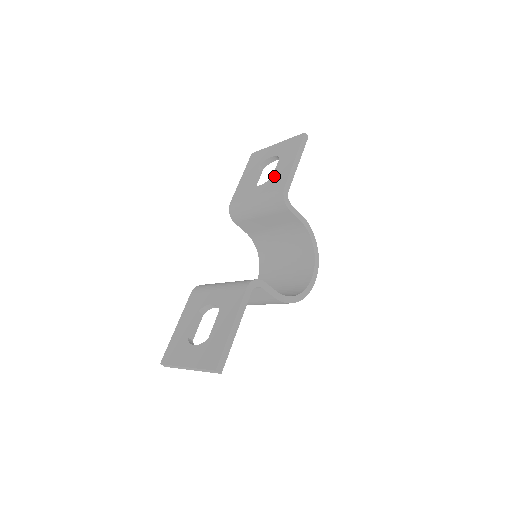
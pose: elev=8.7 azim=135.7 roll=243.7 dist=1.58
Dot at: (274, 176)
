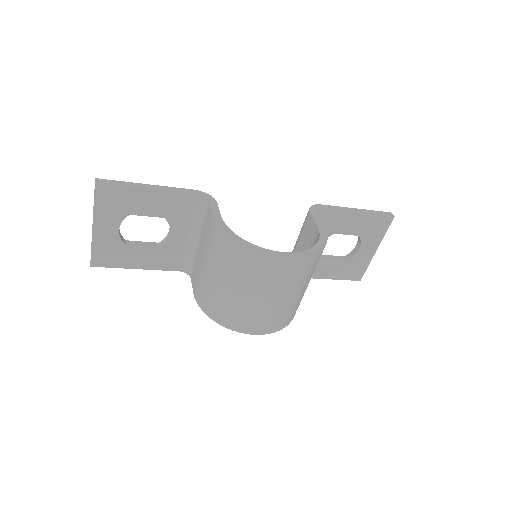
Dot at: occluded
